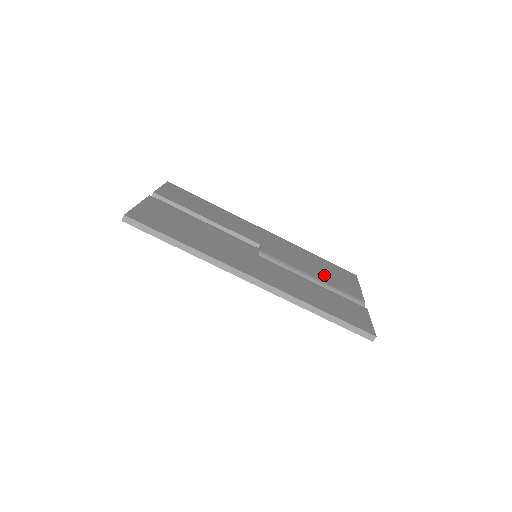
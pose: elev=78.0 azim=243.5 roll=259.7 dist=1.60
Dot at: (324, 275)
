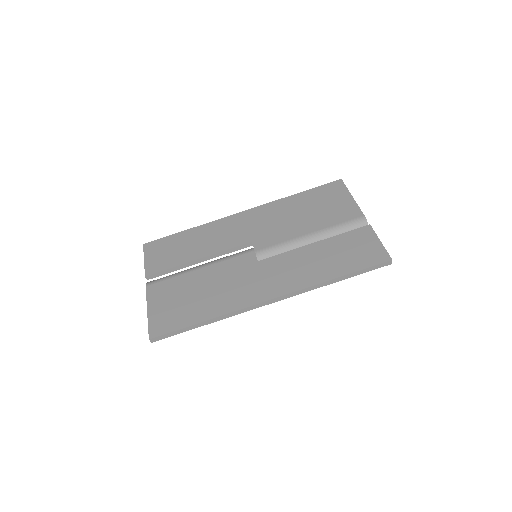
Dot at: (317, 219)
